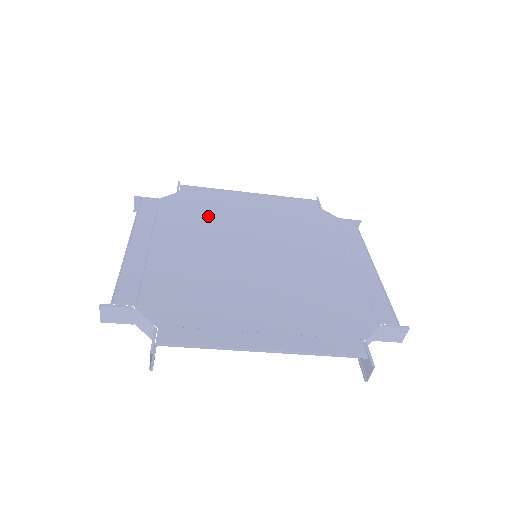
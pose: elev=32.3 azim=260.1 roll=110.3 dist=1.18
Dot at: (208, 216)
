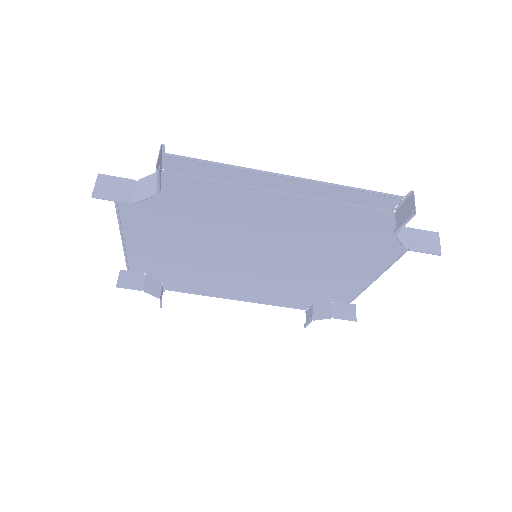
Dot at: (199, 273)
